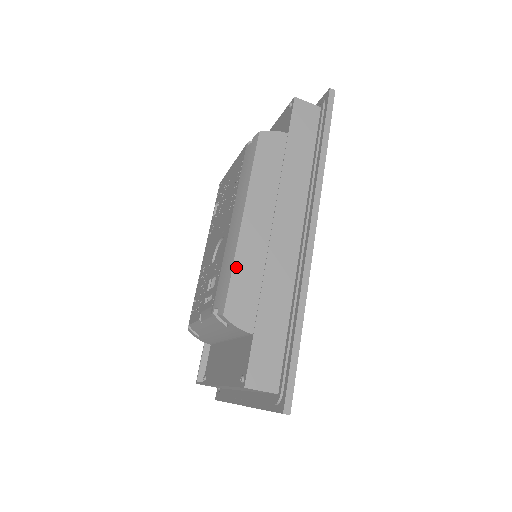
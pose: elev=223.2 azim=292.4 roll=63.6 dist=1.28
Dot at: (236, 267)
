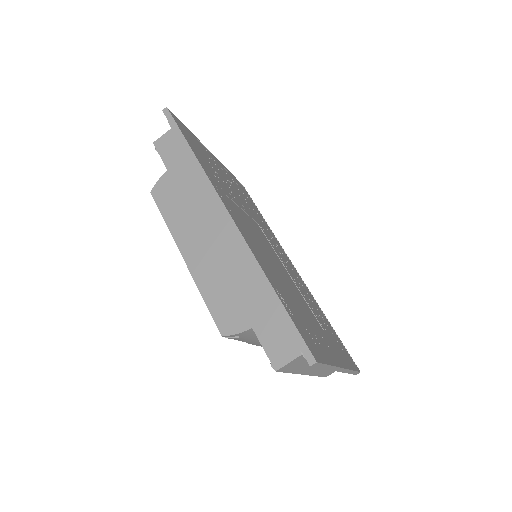
Dot at: (204, 295)
